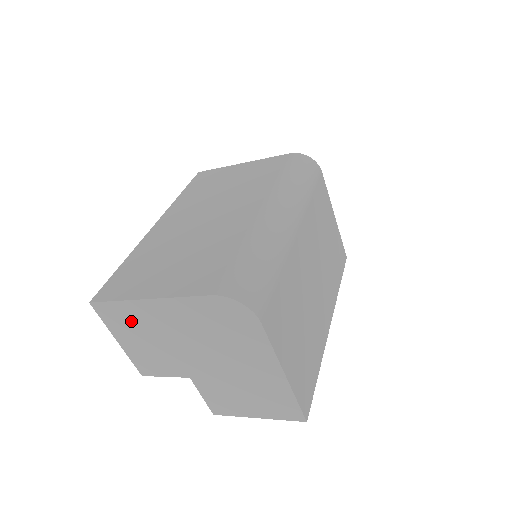
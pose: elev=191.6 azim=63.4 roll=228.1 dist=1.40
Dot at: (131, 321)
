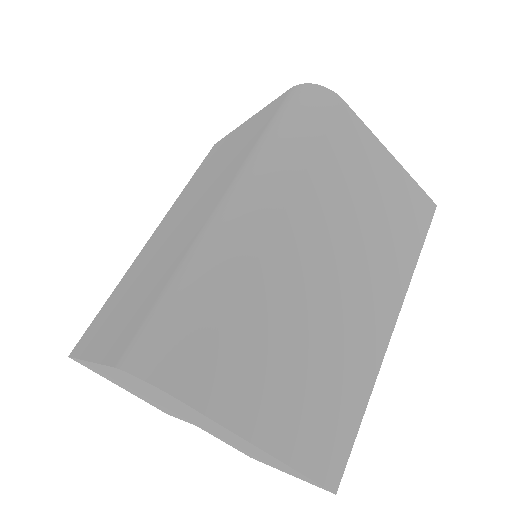
Dot at: (105, 375)
